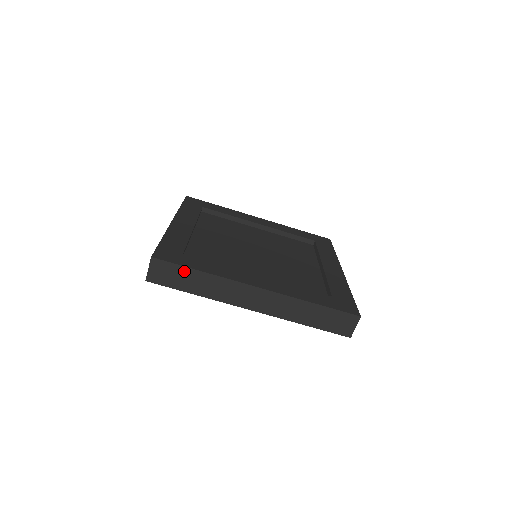
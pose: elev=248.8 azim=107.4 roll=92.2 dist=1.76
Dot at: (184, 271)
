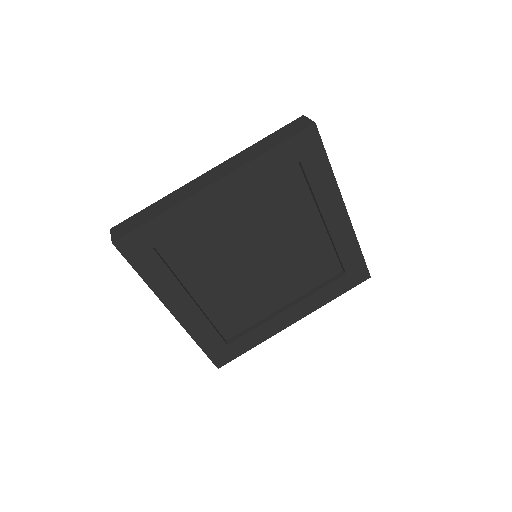
Dot at: (141, 214)
